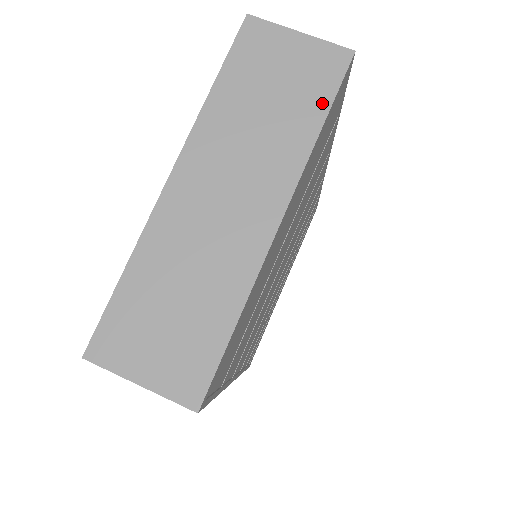
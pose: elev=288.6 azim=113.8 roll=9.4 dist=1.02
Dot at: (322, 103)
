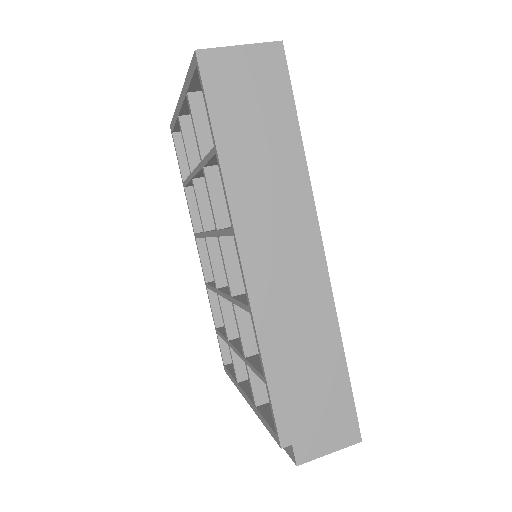
Dot at: occluded
